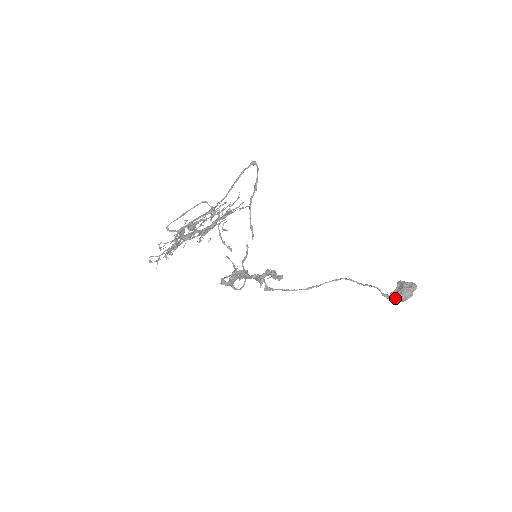
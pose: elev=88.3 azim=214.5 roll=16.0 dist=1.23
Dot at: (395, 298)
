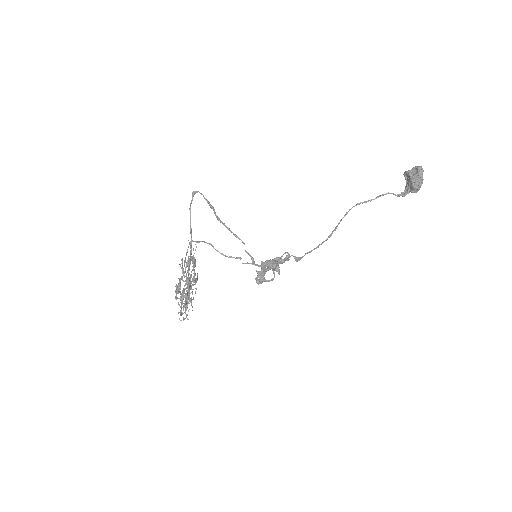
Dot at: (410, 191)
